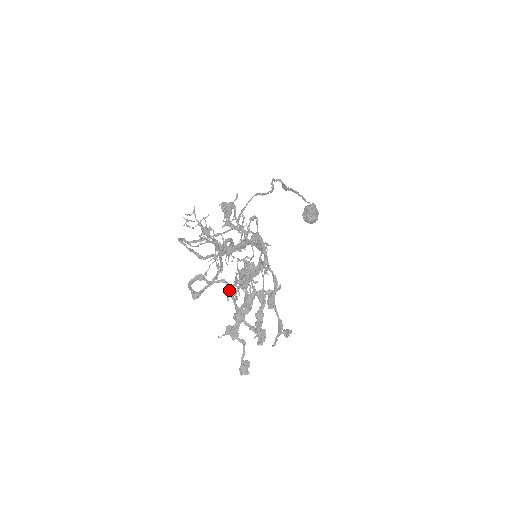
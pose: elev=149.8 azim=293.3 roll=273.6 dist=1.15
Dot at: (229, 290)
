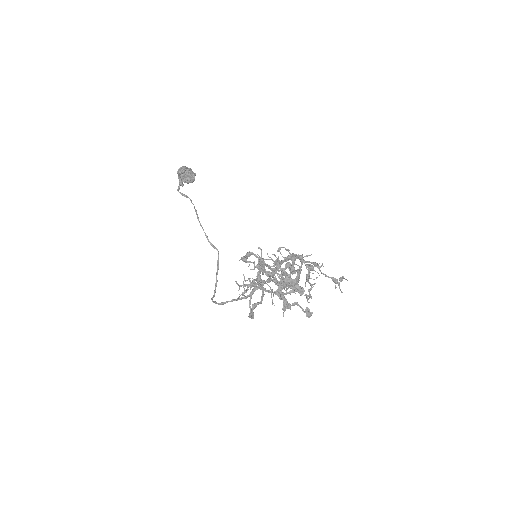
Dot at: occluded
